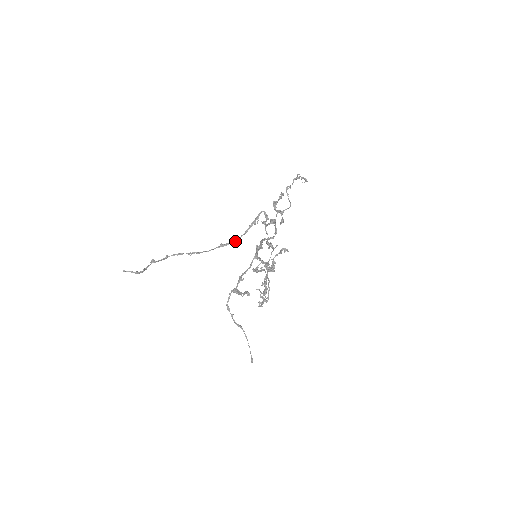
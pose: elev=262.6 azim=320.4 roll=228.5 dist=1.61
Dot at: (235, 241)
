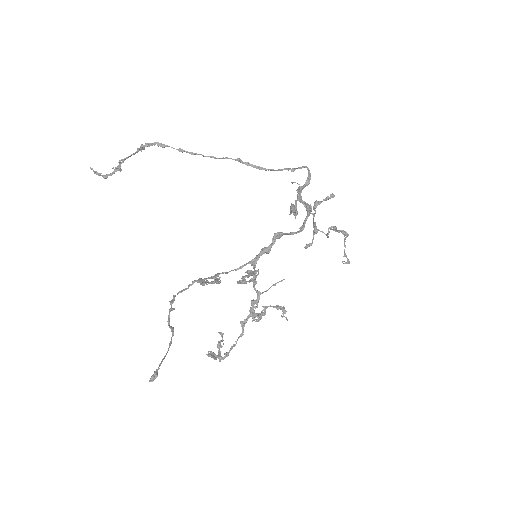
Dot at: (258, 168)
